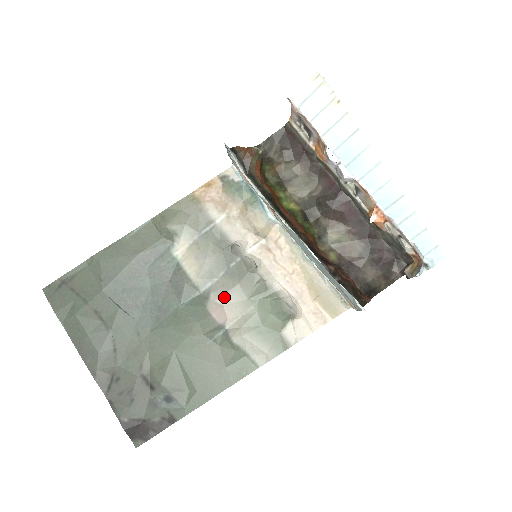
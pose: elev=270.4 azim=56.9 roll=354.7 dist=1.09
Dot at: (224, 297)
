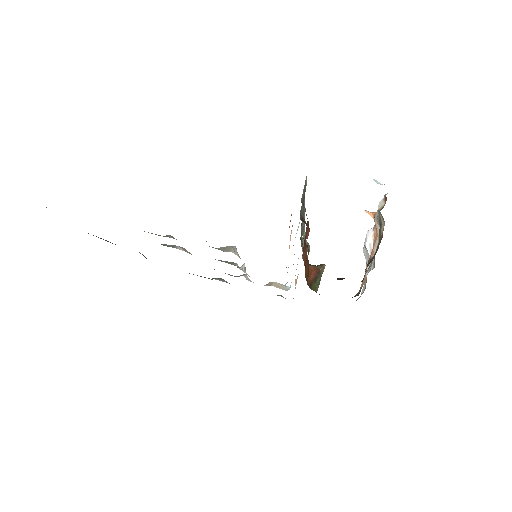
Dot at: occluded
